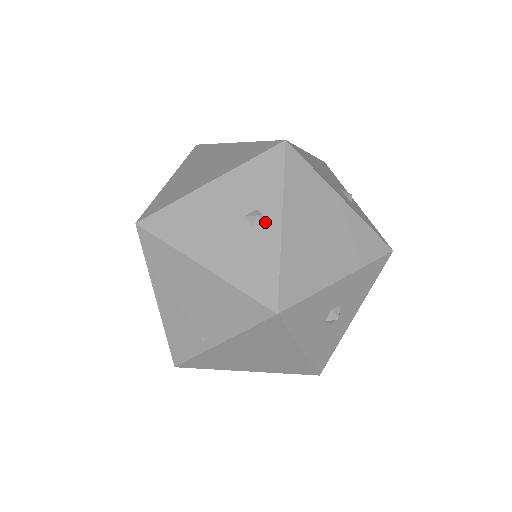
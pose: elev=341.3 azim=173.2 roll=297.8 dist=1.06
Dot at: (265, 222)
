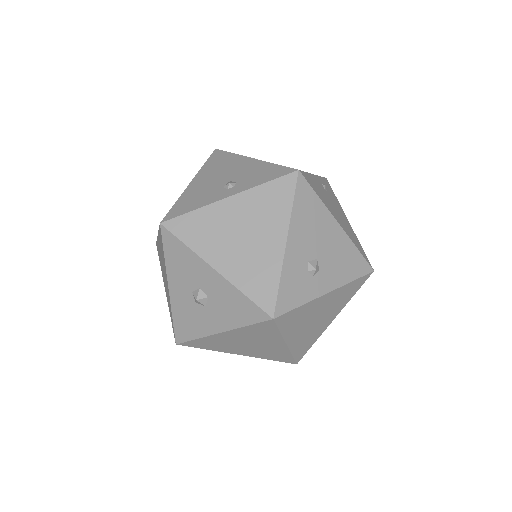
Dot at: (228, 190)
